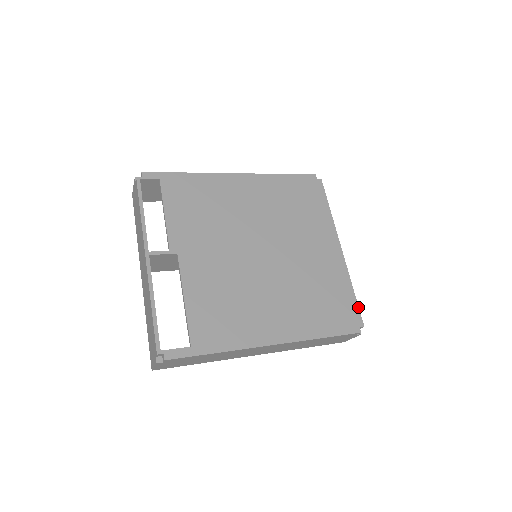
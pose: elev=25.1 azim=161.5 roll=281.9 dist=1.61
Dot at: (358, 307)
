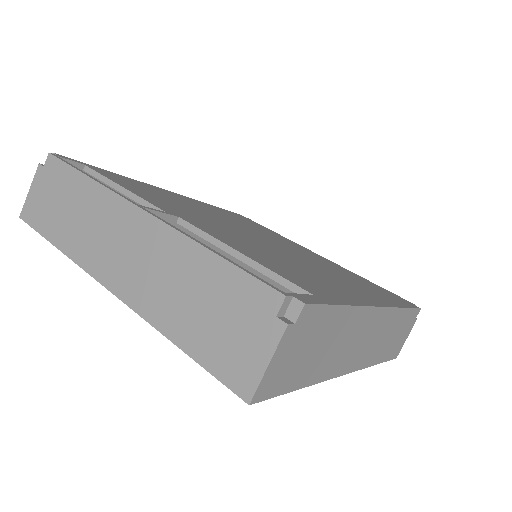
Dot at: (391, 292)
